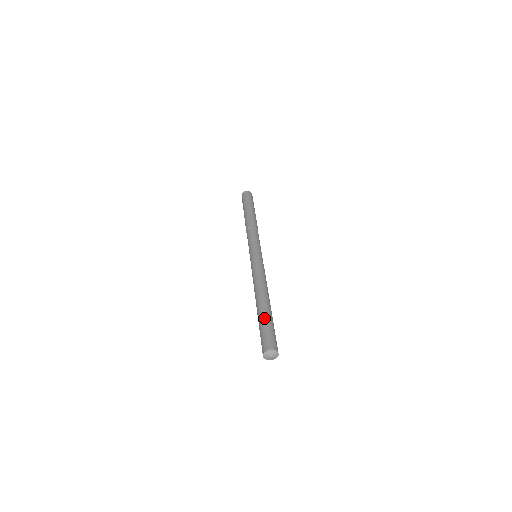
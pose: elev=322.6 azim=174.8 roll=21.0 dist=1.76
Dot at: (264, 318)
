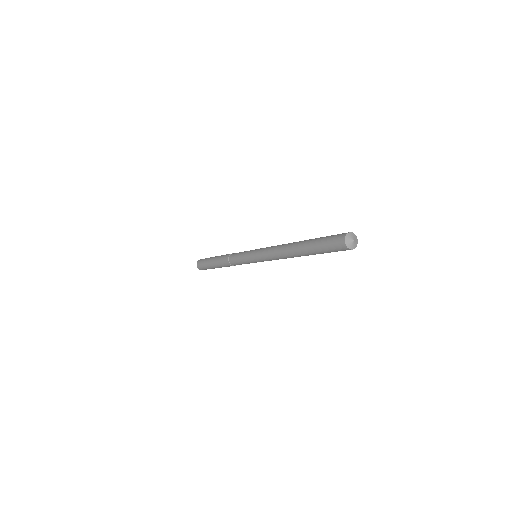
Dot at: occluded
